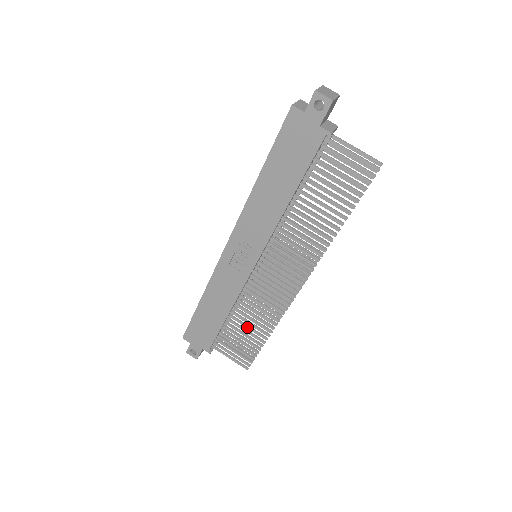
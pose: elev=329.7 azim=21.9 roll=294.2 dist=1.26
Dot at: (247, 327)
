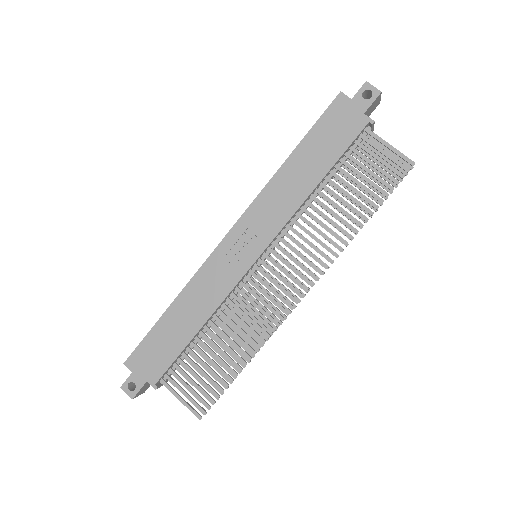
Dot at: (219, 350)
